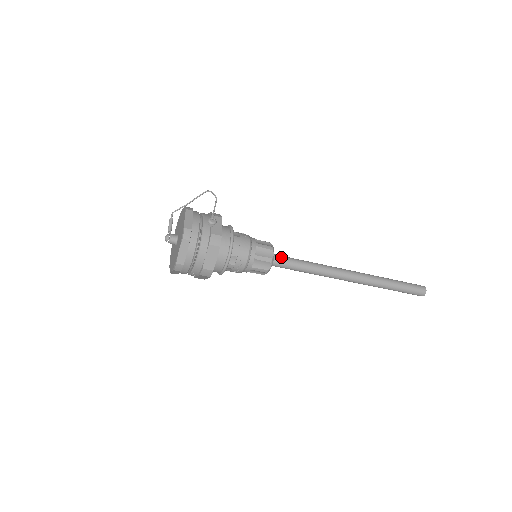
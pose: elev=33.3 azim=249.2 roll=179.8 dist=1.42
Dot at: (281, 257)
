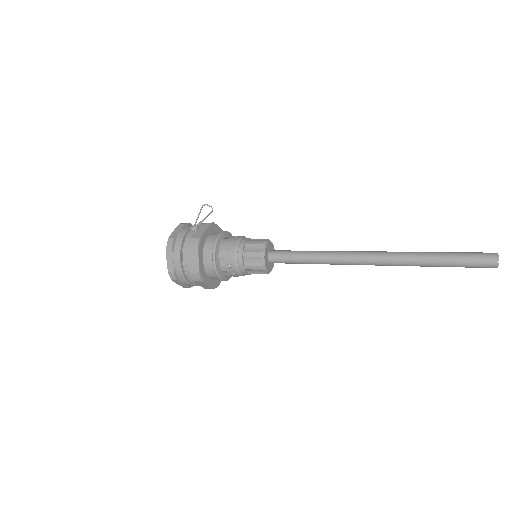
Dot at: (279, 251)
